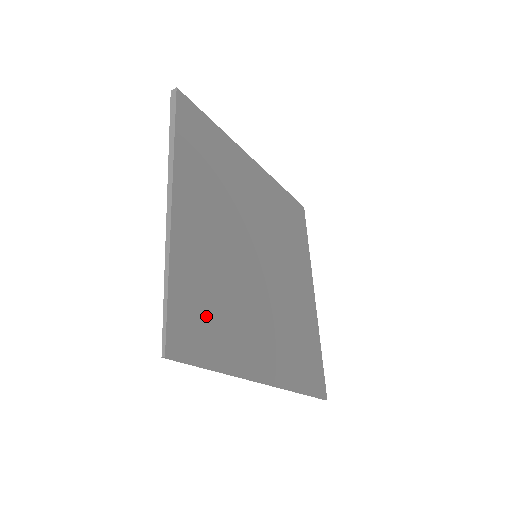
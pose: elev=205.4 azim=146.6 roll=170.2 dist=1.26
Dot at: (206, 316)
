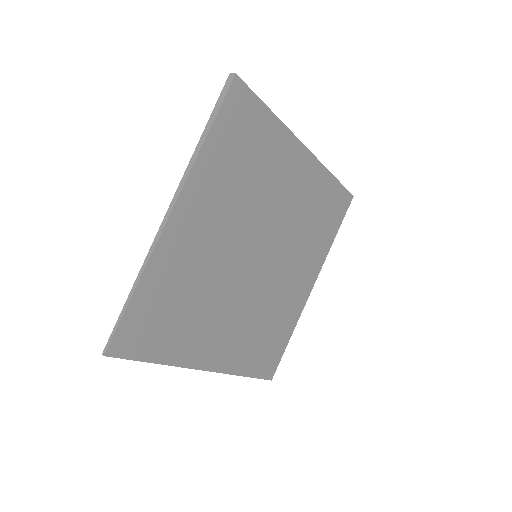
Dot at: (164, 320)
